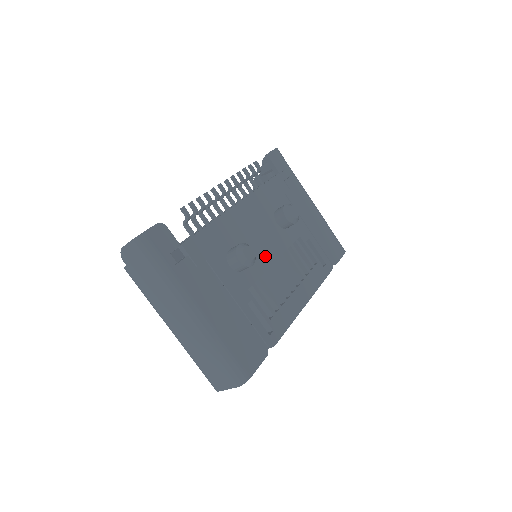
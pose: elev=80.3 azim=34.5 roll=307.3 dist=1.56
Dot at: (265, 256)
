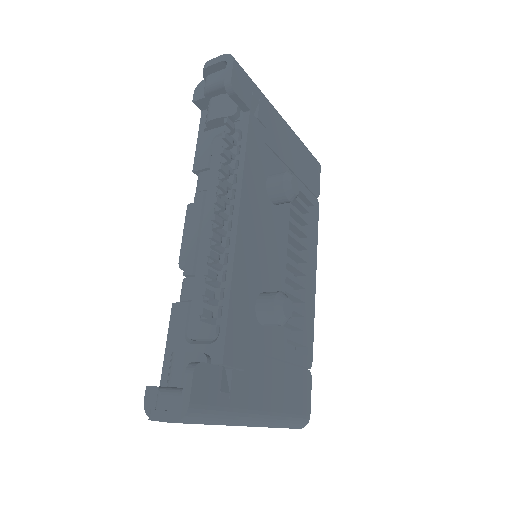
Dot at: (279, 267)
